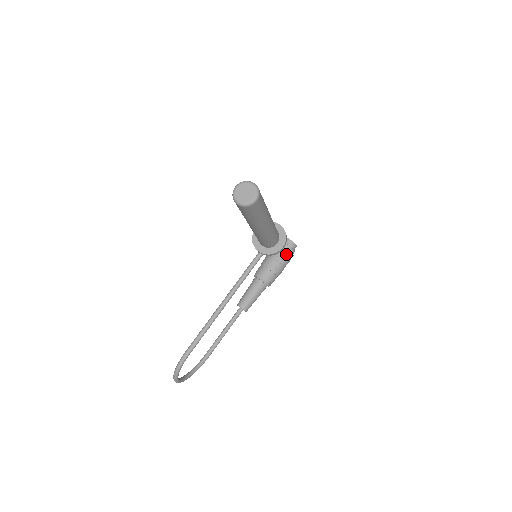
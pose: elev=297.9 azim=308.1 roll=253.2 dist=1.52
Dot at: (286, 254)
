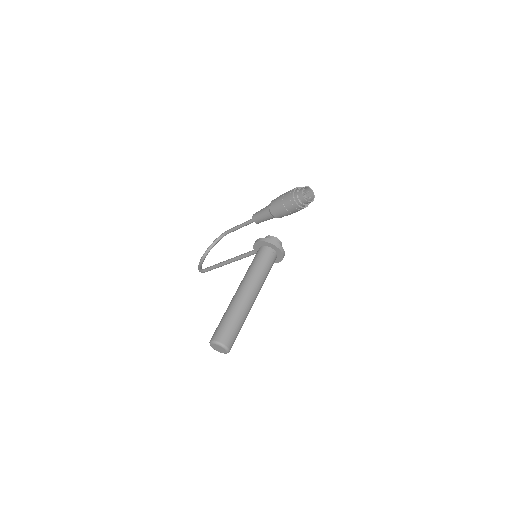
Dot at: (299, 209)
